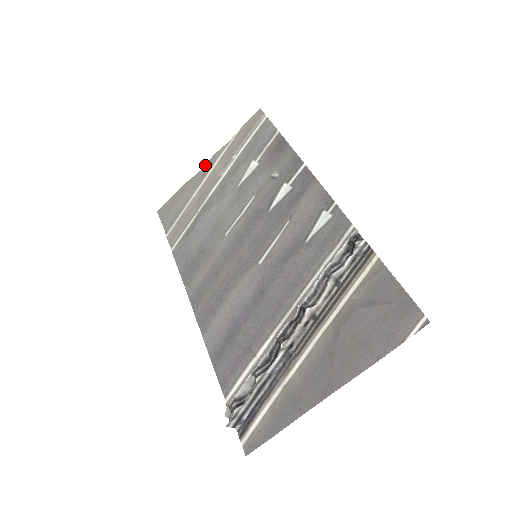
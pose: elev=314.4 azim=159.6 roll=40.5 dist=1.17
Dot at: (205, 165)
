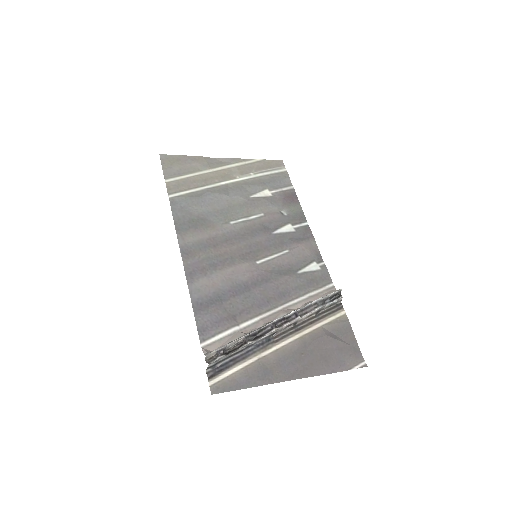
Dot at: (222, 158)
